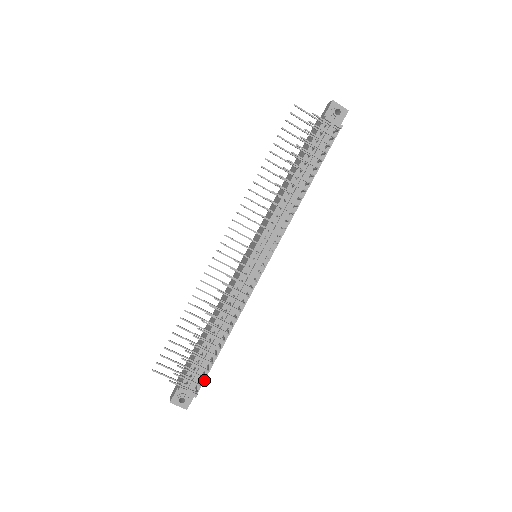
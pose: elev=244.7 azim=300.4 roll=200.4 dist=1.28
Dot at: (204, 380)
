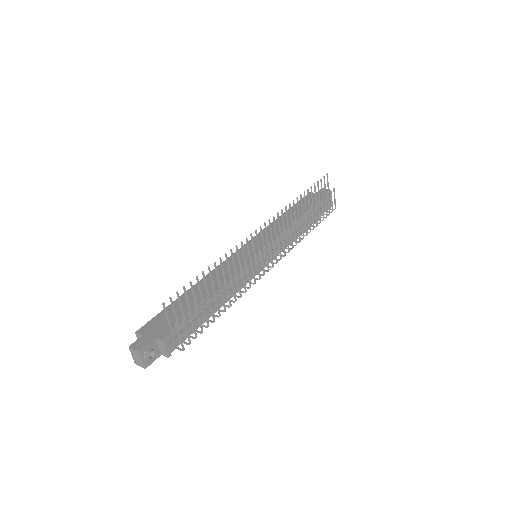
Dot at: occluded
